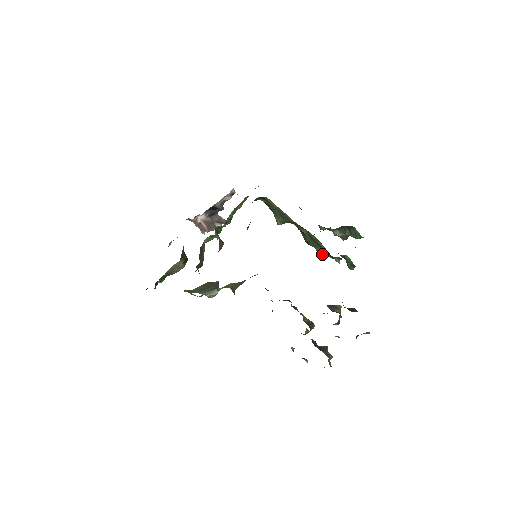
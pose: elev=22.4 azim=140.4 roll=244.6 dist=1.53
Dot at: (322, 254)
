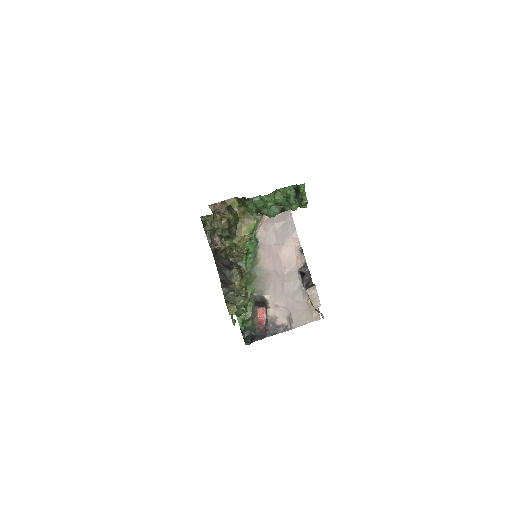
Dot at: (248, 206)
